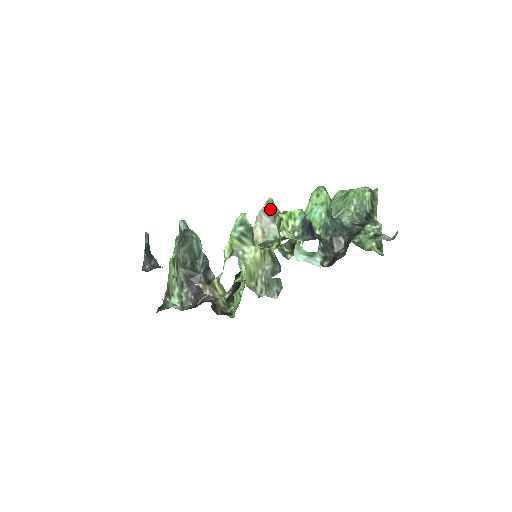
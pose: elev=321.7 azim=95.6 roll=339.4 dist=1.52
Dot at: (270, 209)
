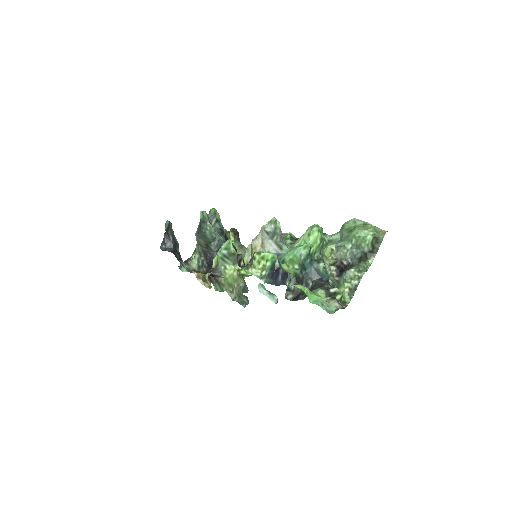
Dot at: (270, 228)
